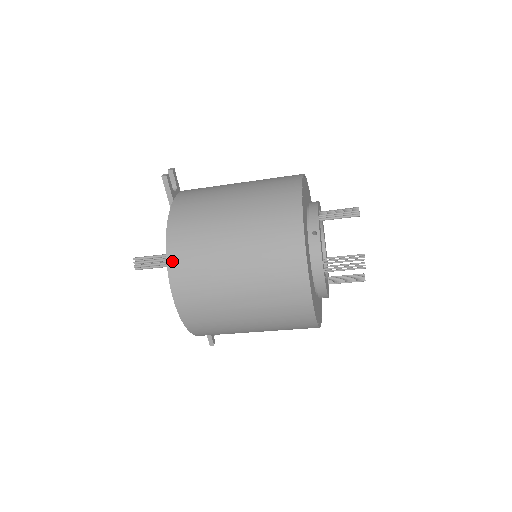
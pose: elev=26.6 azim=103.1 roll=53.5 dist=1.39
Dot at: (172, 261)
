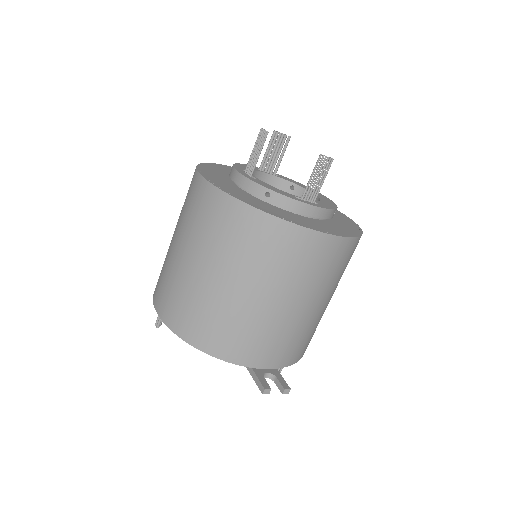
Dot at: occluded
